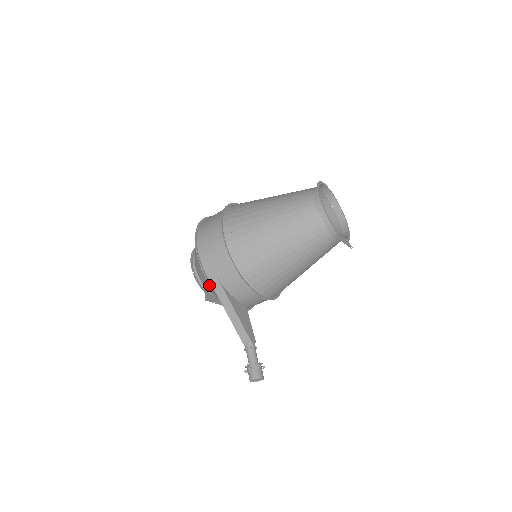
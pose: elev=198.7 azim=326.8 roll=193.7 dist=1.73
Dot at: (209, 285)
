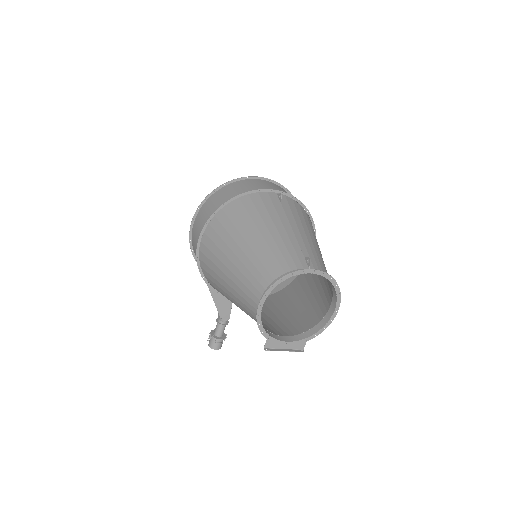
Dot at: occluded
